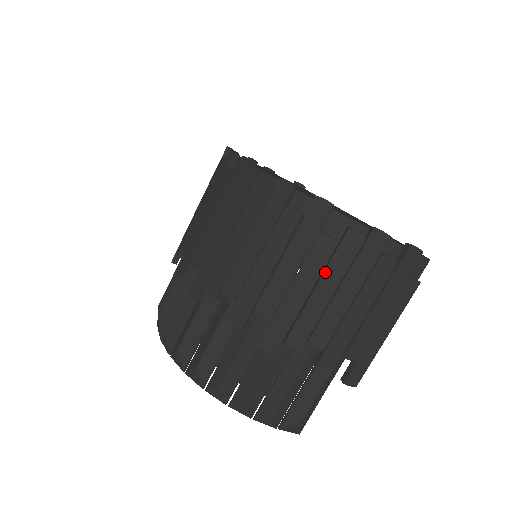
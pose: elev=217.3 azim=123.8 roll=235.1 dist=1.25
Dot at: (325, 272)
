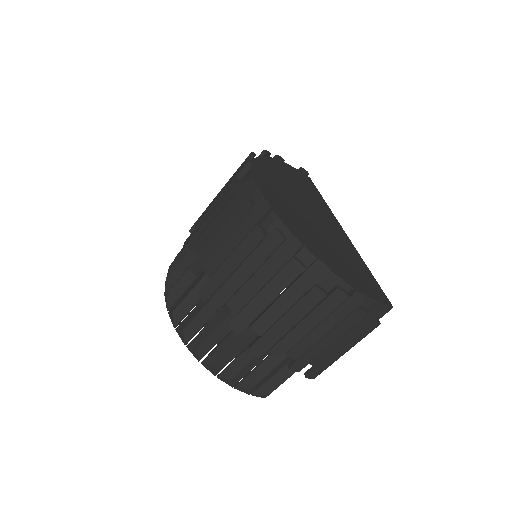
Dot at: (311, 313)
